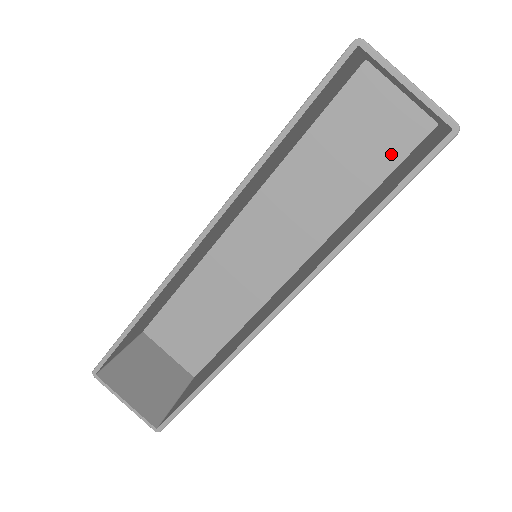
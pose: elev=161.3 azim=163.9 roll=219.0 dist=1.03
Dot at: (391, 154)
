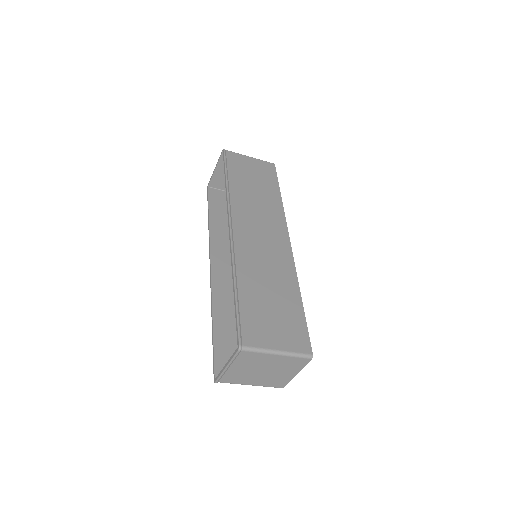
Dot at: occluded
